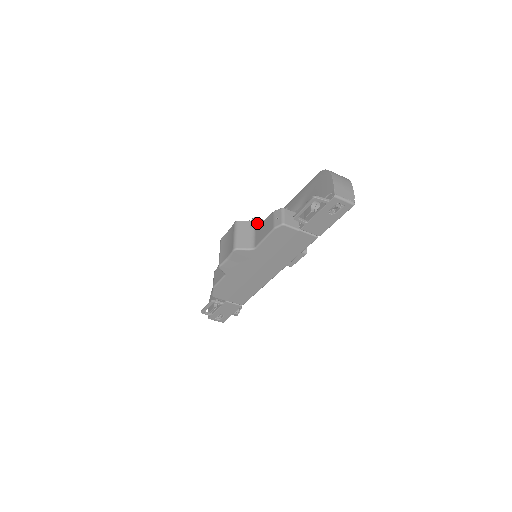
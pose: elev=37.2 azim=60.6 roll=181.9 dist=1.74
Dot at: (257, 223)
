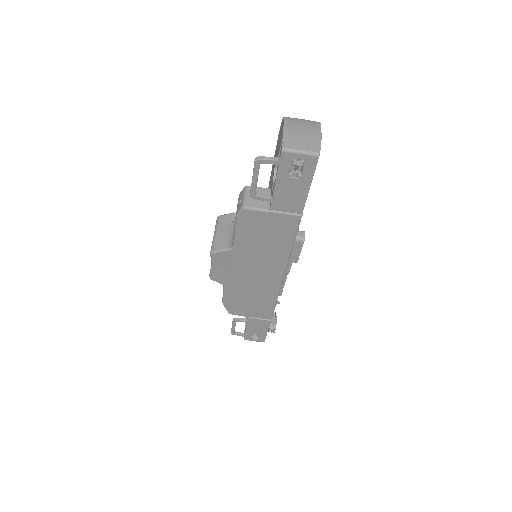
Dot at: occluded
